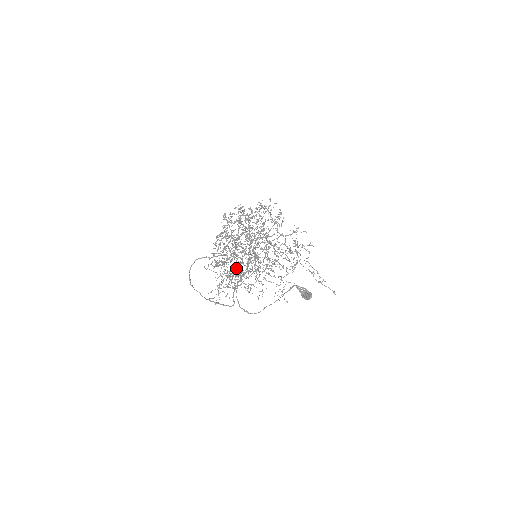
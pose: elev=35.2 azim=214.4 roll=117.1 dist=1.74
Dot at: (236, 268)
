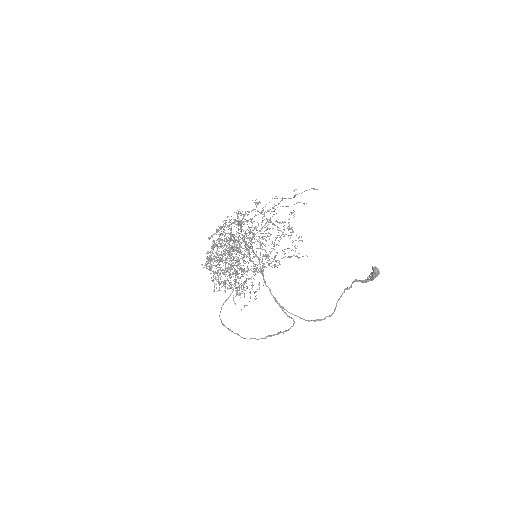
Dot at: occluded
